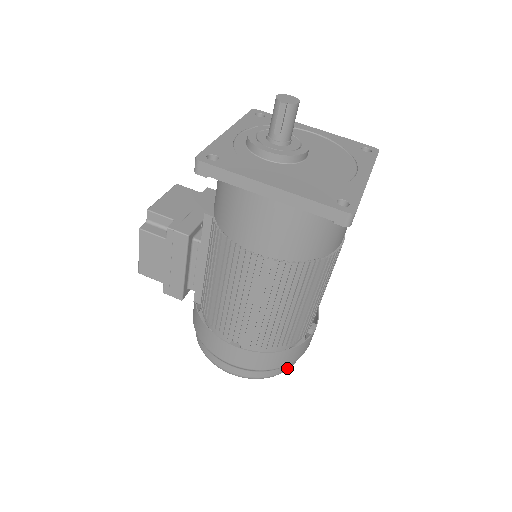
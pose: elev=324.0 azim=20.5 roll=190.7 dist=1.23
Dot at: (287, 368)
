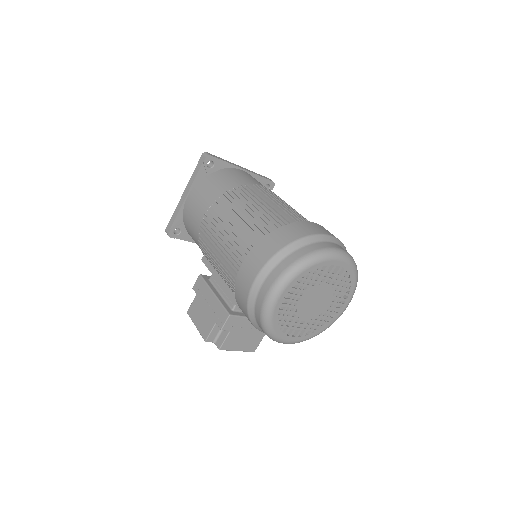
Dot at: (316, 249)
